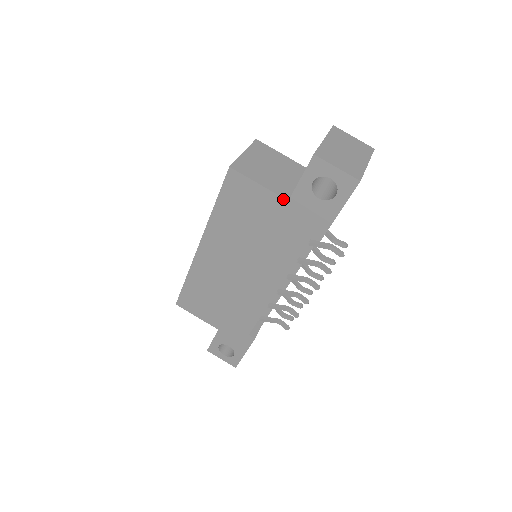
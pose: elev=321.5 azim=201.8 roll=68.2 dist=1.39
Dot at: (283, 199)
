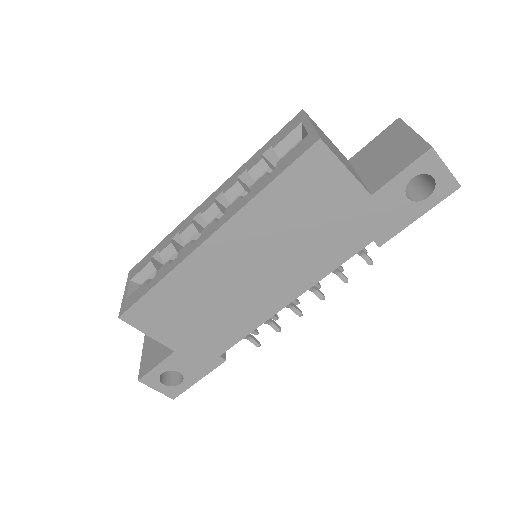
Dot at: (366, 192)
